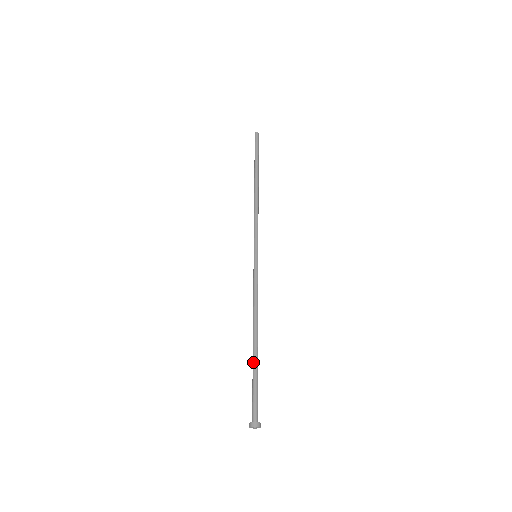
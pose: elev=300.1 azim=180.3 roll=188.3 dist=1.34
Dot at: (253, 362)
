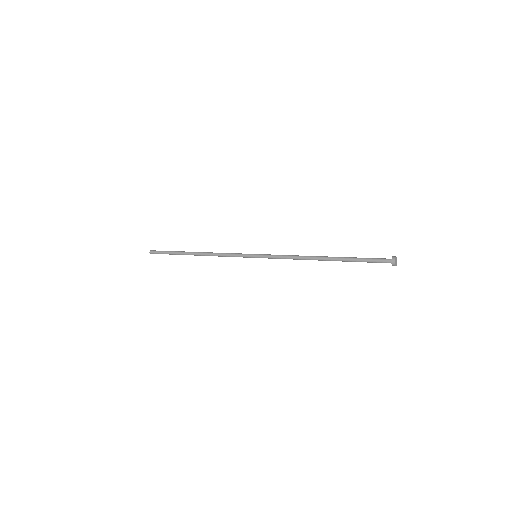
Dot at: (344, 257)
